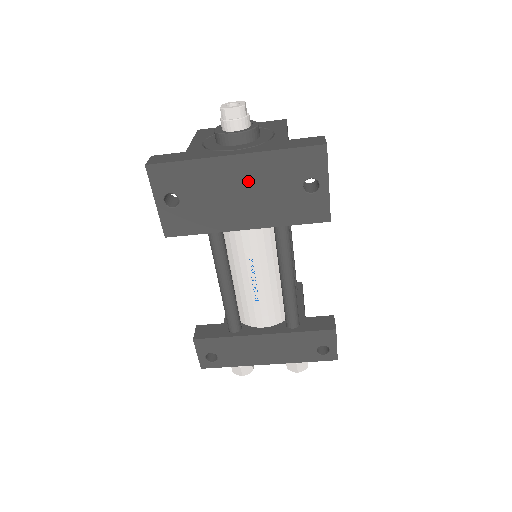
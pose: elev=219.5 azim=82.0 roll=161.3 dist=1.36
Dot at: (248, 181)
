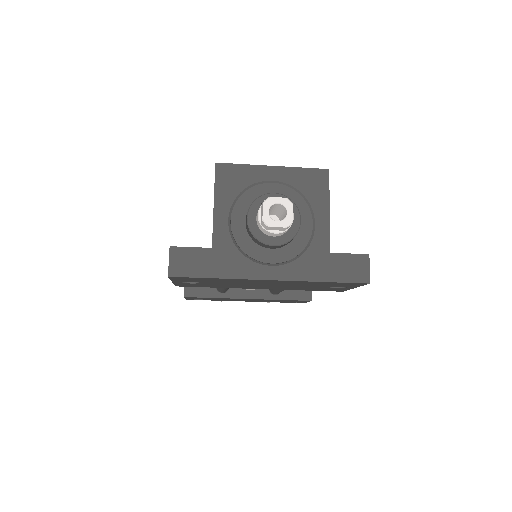
Dot at: (277, 284)
